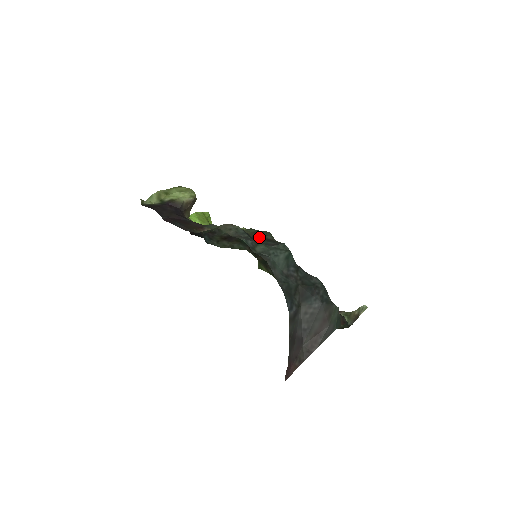
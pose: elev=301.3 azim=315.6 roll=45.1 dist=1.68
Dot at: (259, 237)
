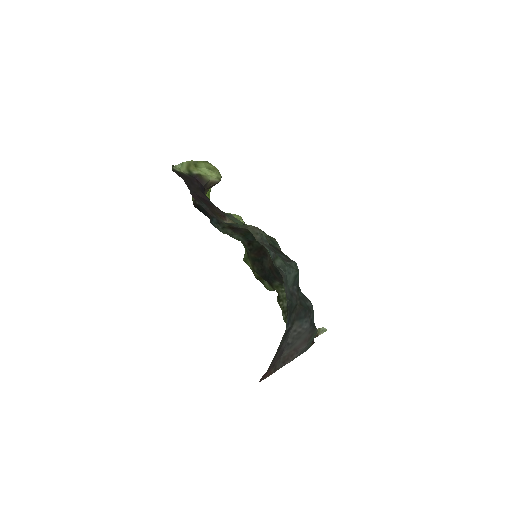
Dot at: (273, 245)
